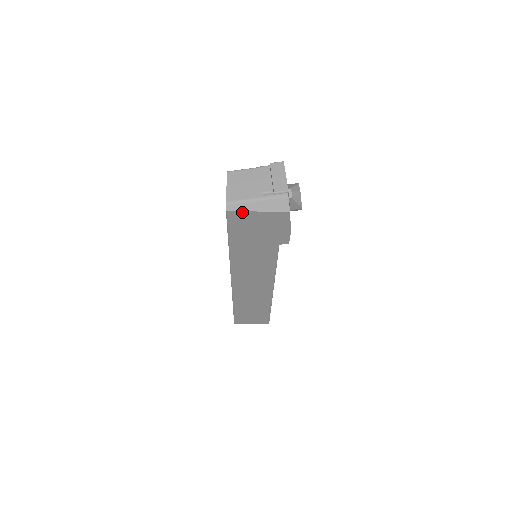
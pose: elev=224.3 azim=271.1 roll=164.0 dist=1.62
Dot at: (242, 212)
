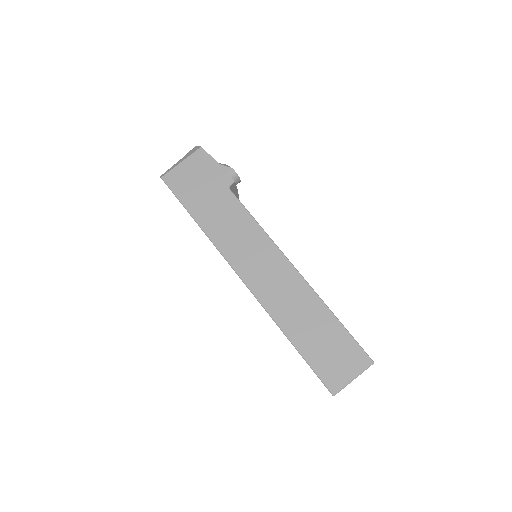
Dot at: (172, 171)
